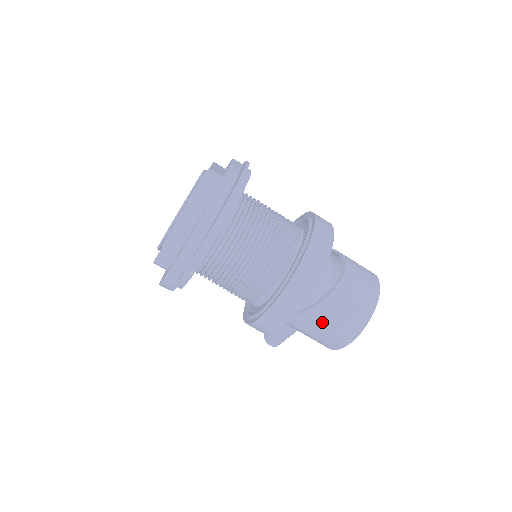
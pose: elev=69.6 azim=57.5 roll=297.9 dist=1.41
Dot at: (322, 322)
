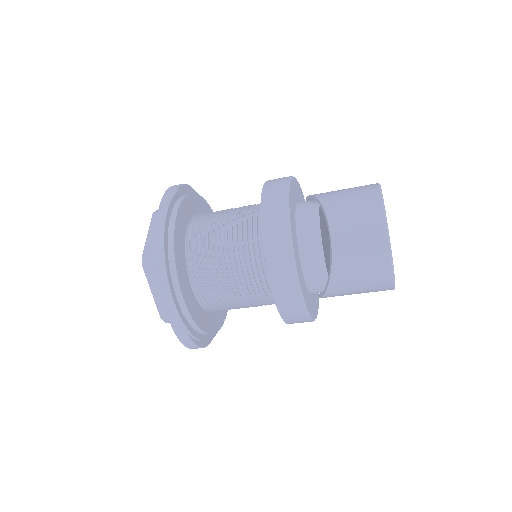
Dot at: (348, 293)
